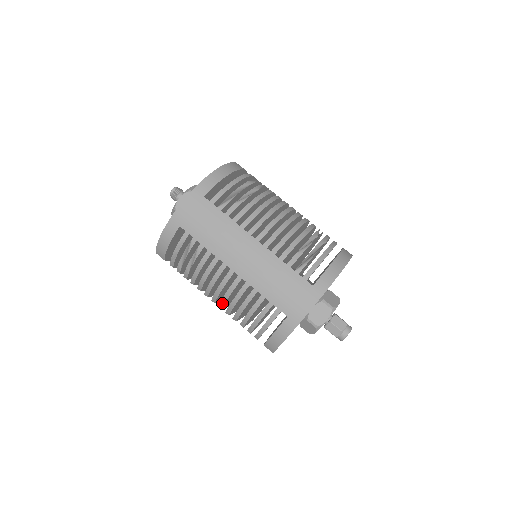
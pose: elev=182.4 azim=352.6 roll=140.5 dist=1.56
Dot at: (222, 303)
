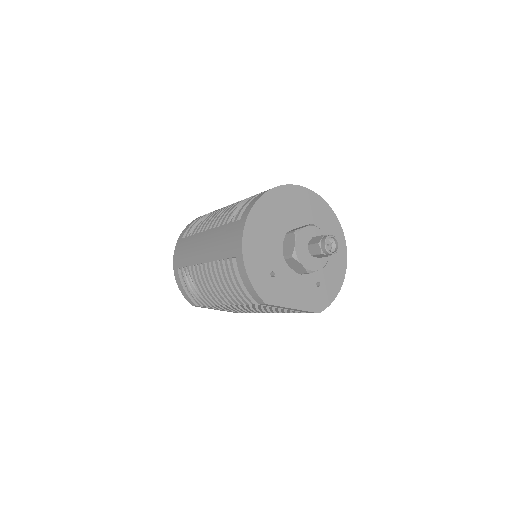
Dot at: (221, 297)
